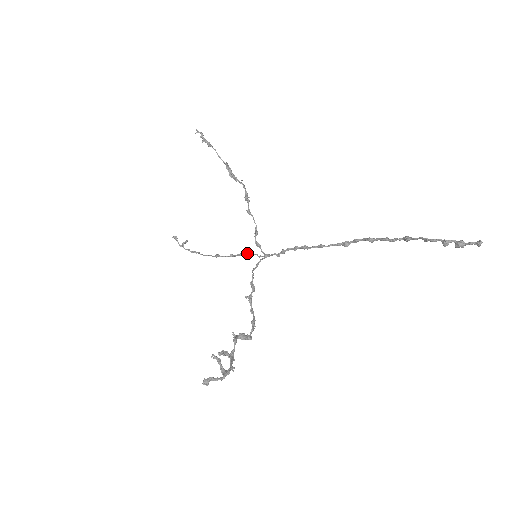
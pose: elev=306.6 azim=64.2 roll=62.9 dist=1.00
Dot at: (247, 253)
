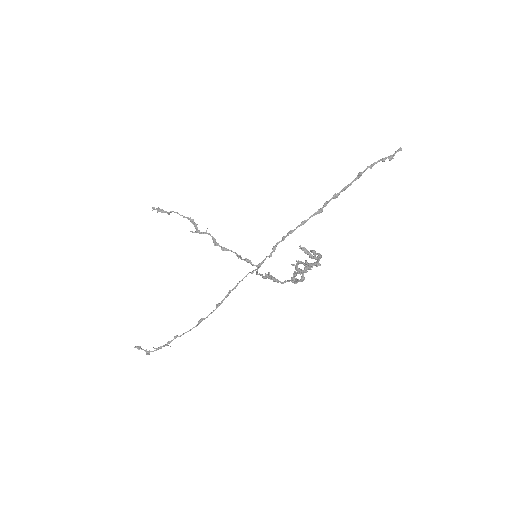
Dot at: (237, 284)
